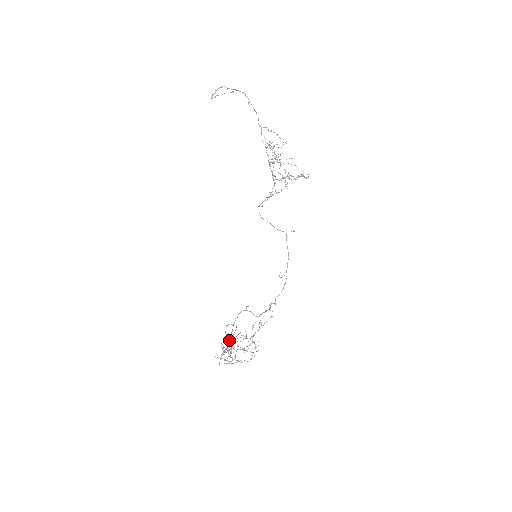
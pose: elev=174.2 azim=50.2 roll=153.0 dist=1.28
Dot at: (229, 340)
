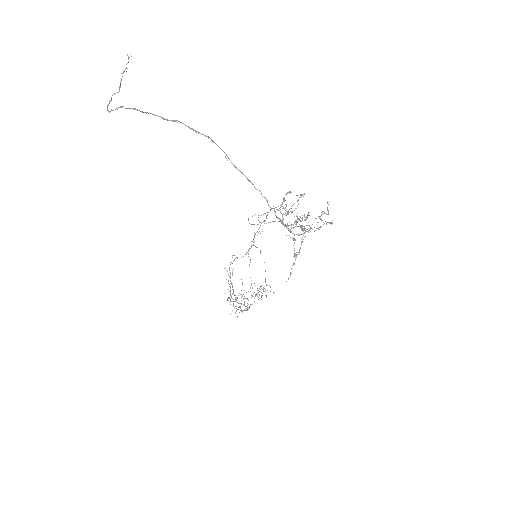
Dot at: occluded
